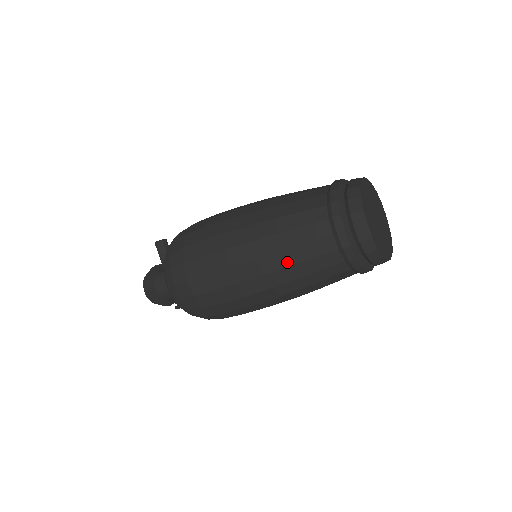
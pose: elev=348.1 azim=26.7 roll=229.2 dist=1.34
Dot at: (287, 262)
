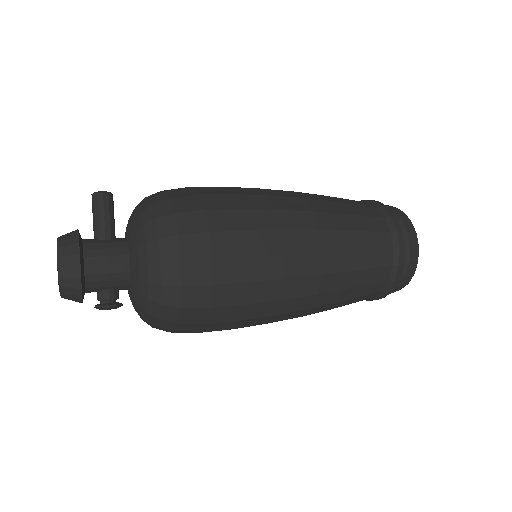
Dot at: (348, 266)
